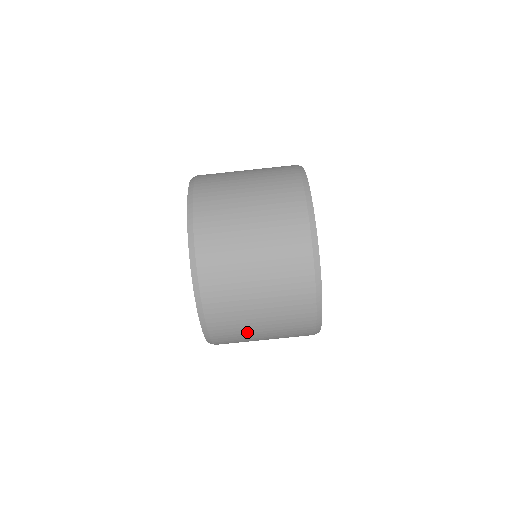
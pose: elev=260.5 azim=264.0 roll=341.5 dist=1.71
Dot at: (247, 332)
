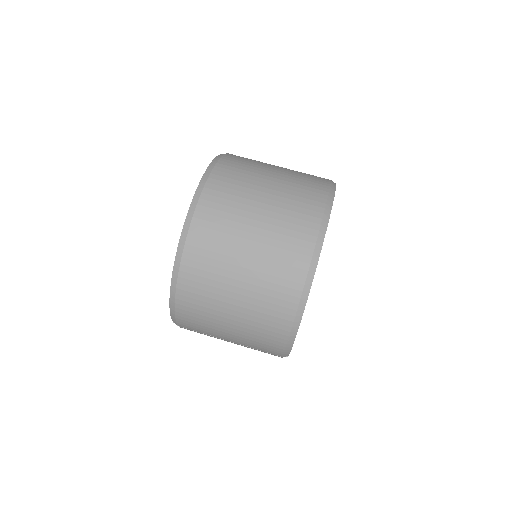
Dot at: (226, 261)
